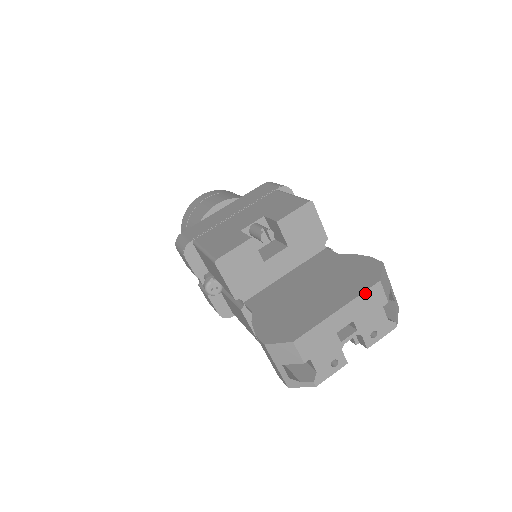
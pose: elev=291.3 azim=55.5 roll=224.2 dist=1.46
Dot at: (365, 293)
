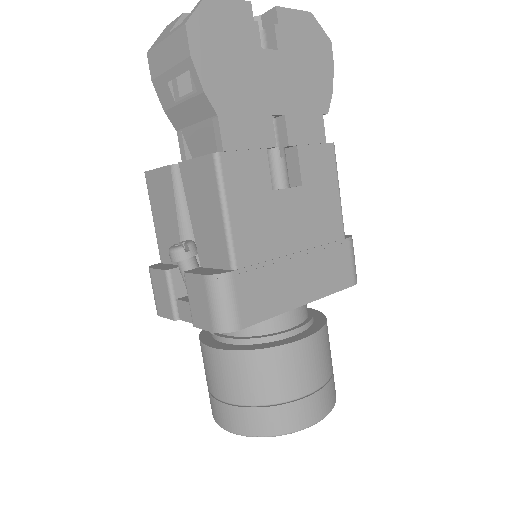
Dot at: occluded
